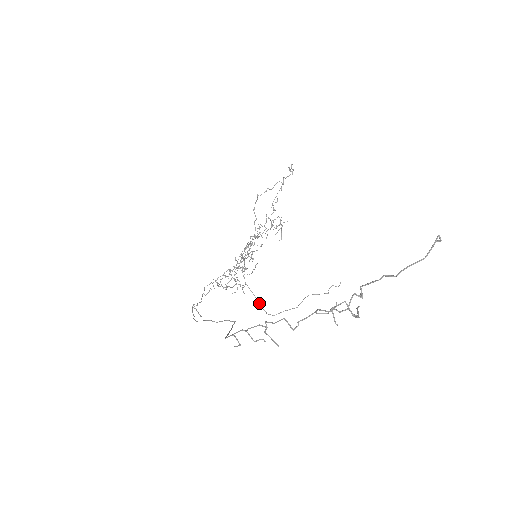
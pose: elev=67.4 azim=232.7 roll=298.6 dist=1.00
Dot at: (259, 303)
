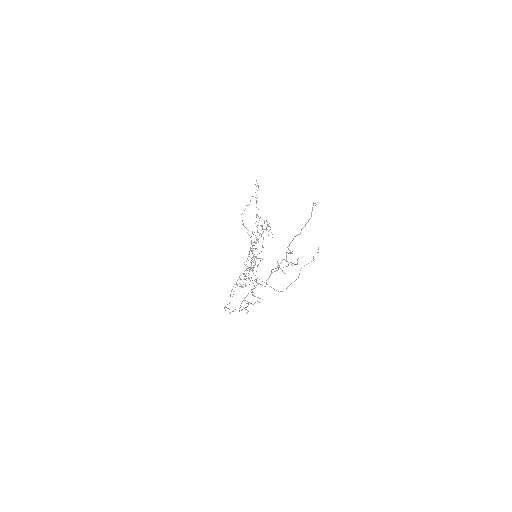
Dot at: (271, 287)
